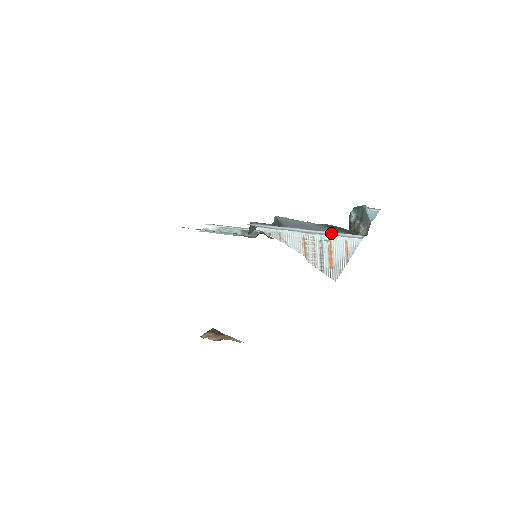
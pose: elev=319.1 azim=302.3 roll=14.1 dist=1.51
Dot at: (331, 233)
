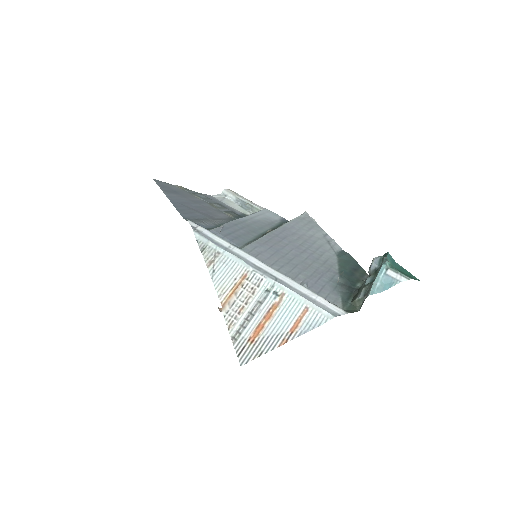
Dot at: (294, 285)
